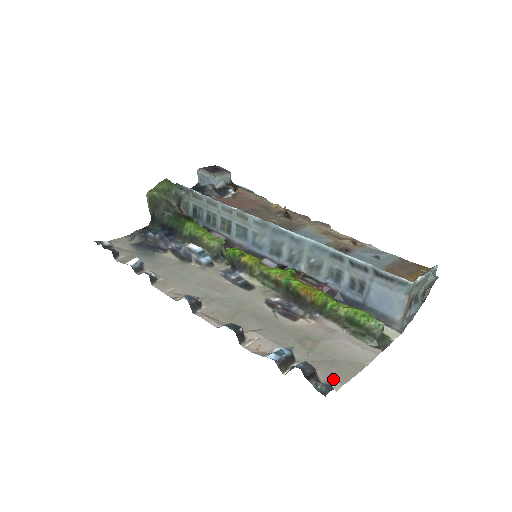
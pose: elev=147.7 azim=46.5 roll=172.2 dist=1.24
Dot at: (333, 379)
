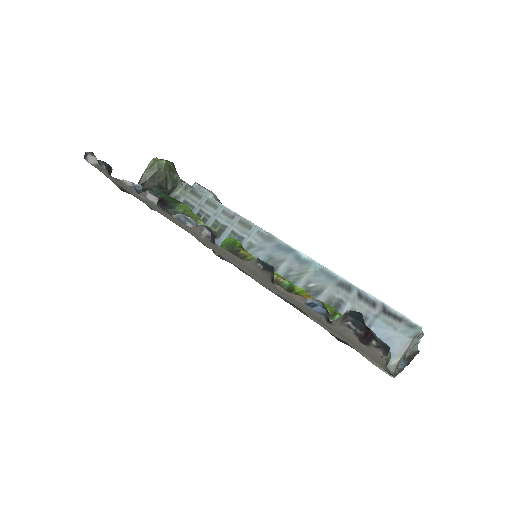
Dot at: (375, 352)
